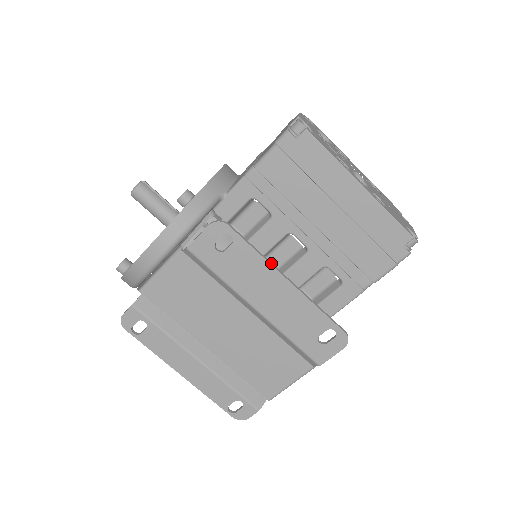
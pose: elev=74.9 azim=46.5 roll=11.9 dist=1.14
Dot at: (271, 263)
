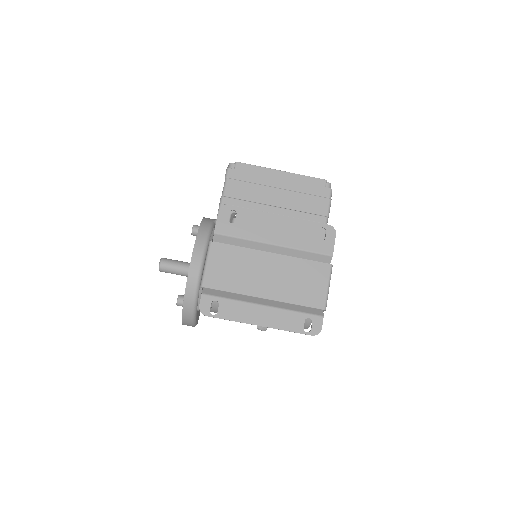
Dot at: (263, 212)
